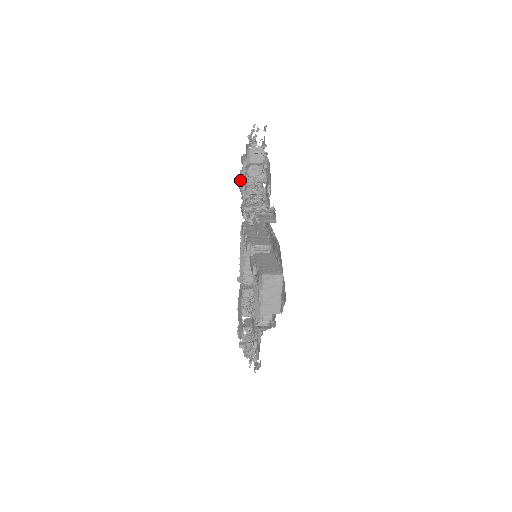
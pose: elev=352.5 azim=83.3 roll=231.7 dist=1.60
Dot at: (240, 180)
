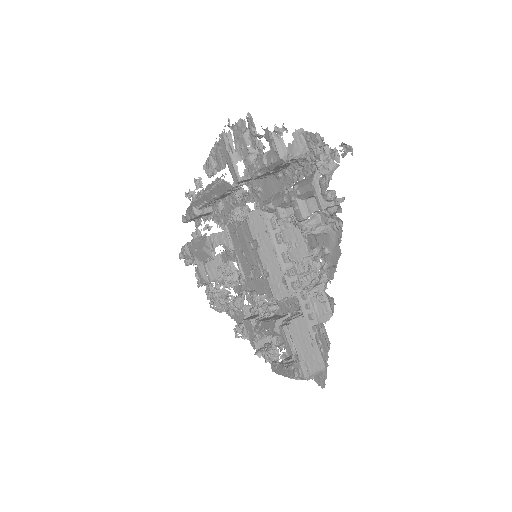
Dot at: (243, 132)
